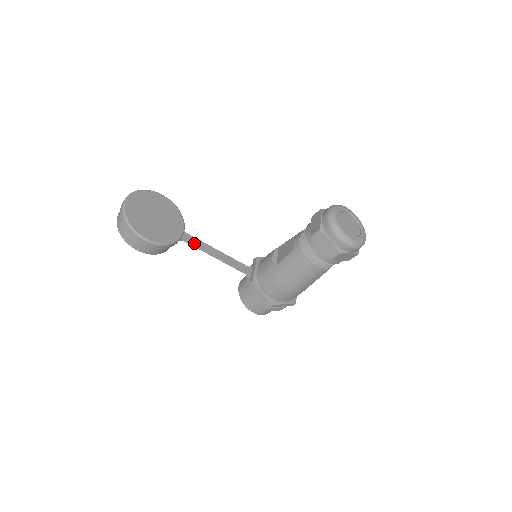
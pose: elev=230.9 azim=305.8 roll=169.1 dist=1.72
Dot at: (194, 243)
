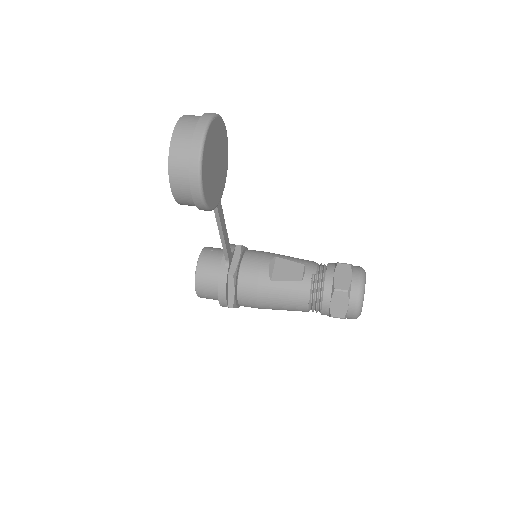
Dot at: (219, 211)
